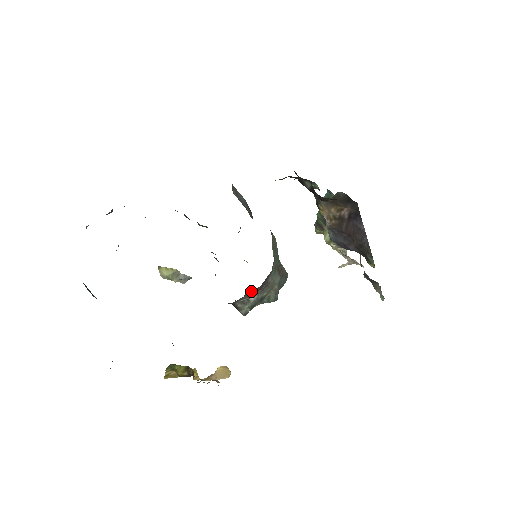
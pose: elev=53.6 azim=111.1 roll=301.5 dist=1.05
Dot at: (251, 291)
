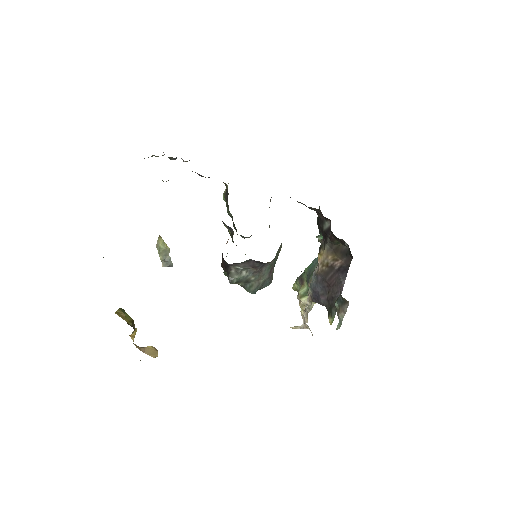
Dot at: (251, 262)
